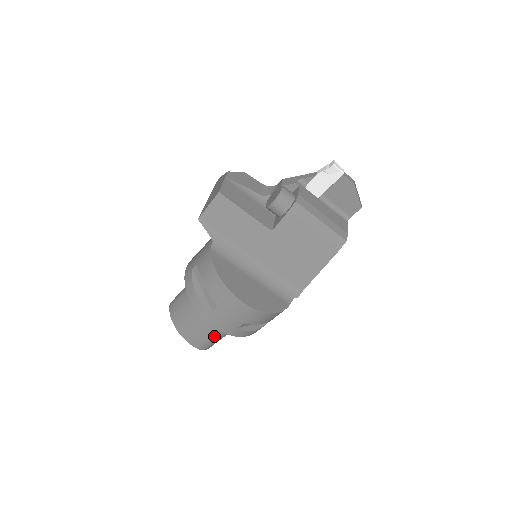
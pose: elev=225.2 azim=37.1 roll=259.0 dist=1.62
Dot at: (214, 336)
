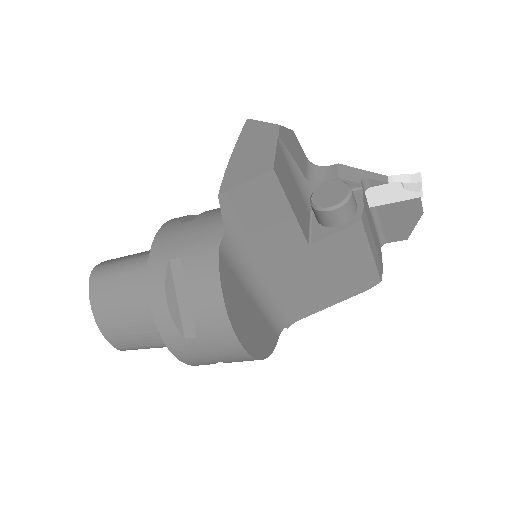
Dot at: (154, 346)
